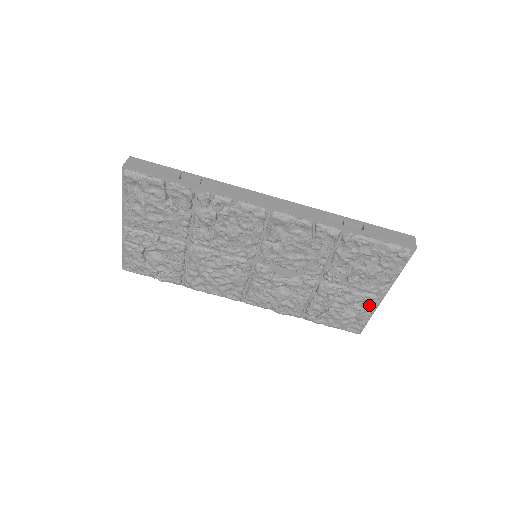
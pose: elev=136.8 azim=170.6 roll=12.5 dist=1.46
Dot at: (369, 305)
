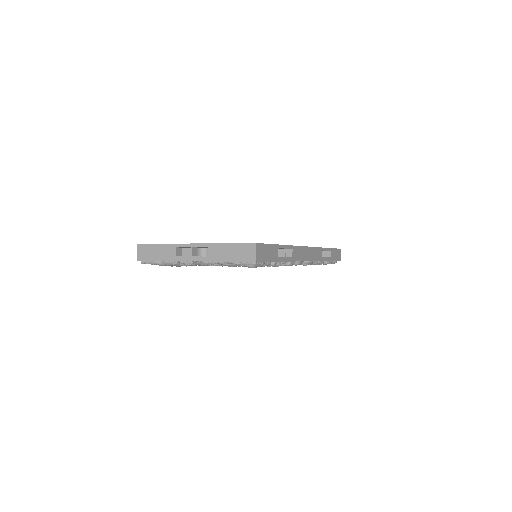
Dot at: occluded
